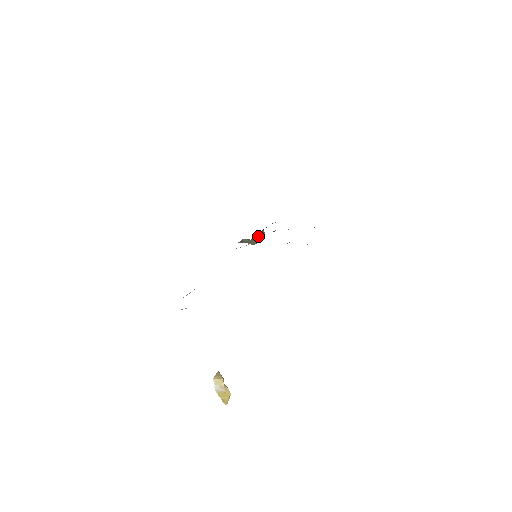
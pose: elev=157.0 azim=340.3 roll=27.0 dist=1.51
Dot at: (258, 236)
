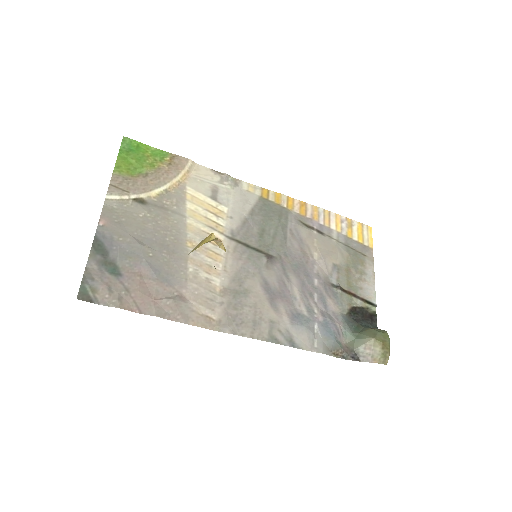
Dot at: (364, 329)
